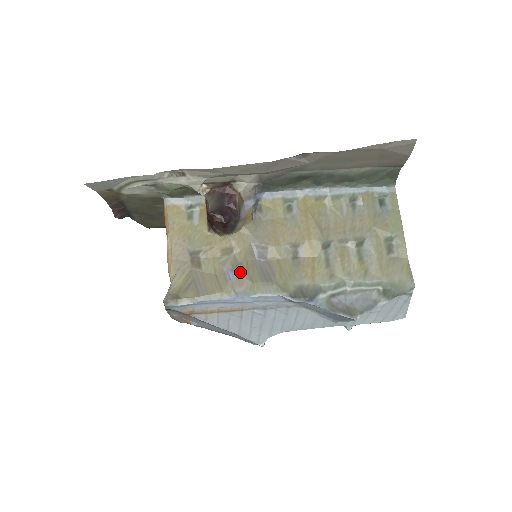
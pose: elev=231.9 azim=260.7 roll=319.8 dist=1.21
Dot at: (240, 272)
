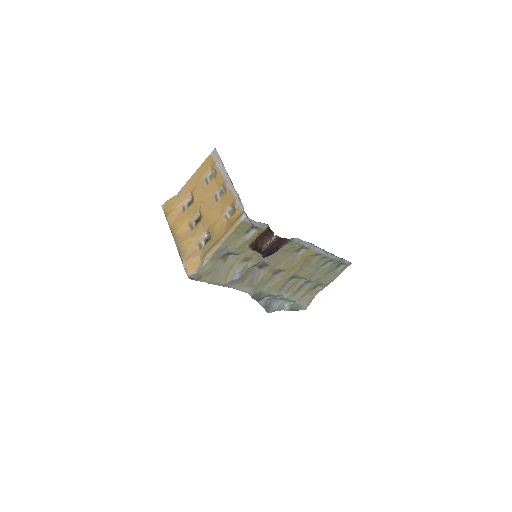
Dot at: (243, 276)
